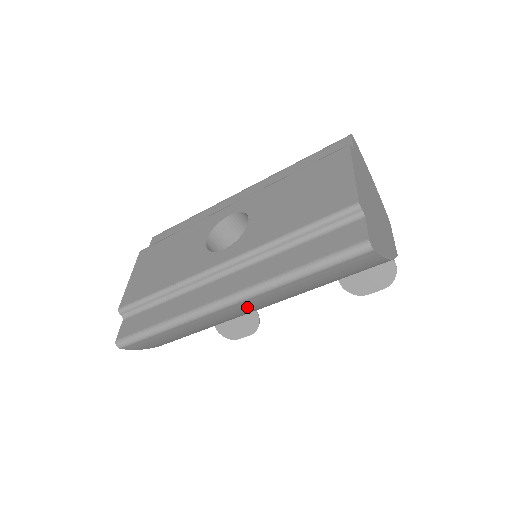
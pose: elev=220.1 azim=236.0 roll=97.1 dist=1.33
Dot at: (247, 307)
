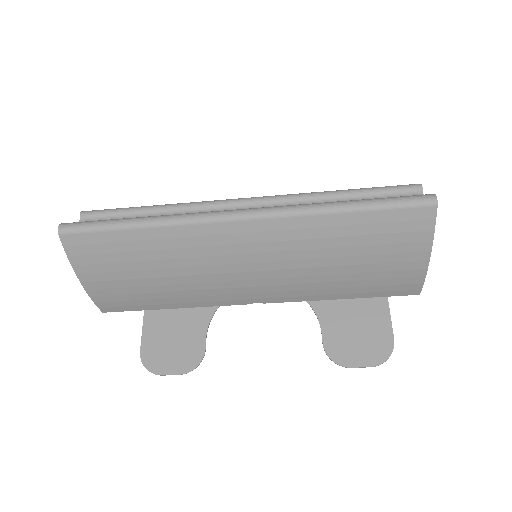
Dot at: (252, 244)
